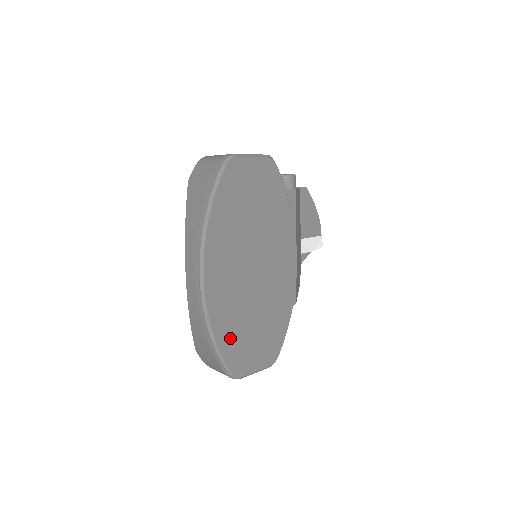
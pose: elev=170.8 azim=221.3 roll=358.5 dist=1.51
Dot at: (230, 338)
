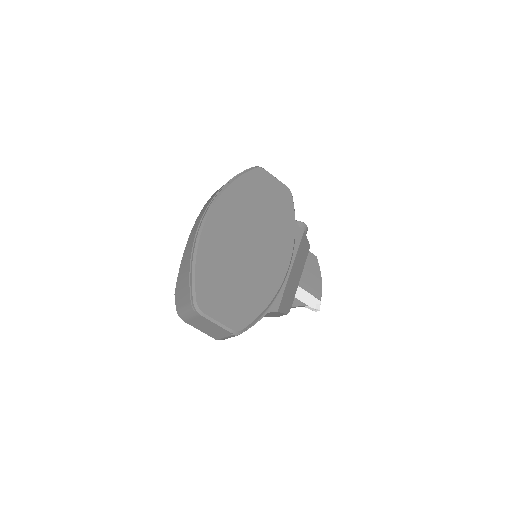
Dot at: (208, 271)
